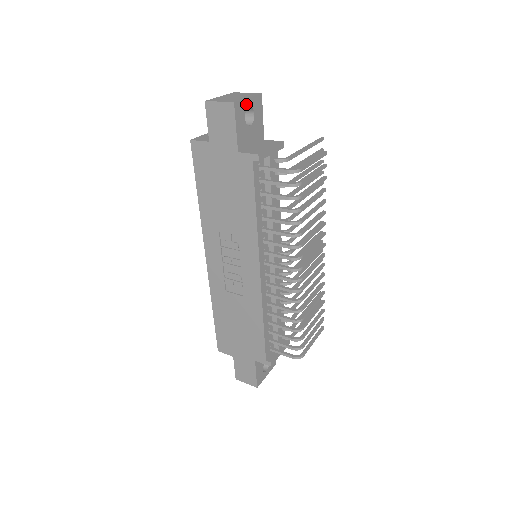
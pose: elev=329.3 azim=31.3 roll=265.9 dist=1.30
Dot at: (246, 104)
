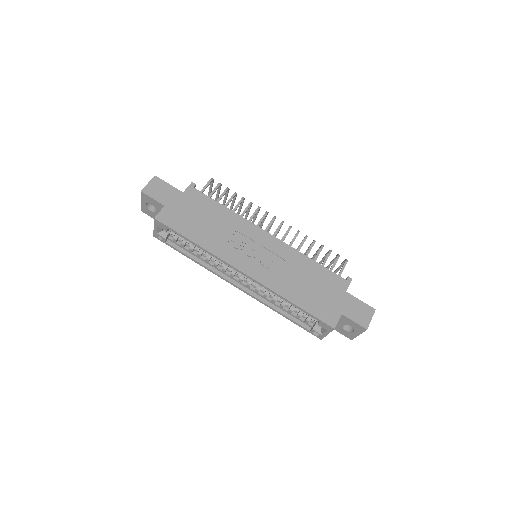
Dot at: occluded
